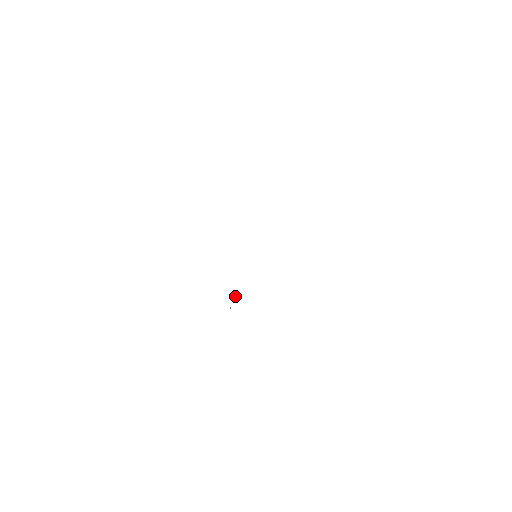
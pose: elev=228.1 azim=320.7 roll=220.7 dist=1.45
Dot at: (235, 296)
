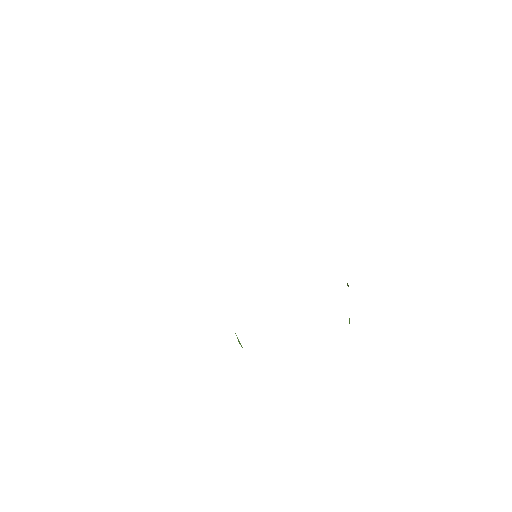
Dot at: occluded
